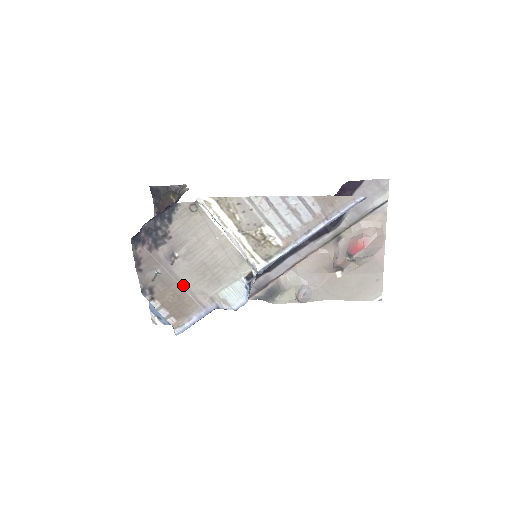
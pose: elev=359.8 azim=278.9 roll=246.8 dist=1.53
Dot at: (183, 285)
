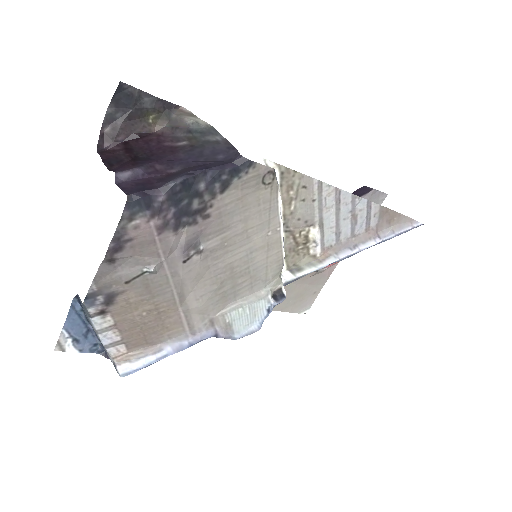
Dot at: (181, 297)
